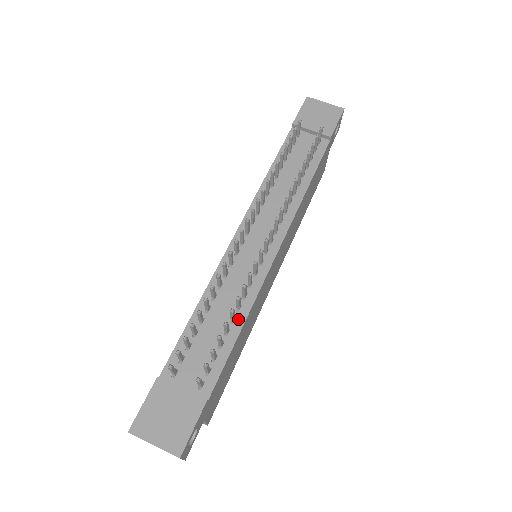
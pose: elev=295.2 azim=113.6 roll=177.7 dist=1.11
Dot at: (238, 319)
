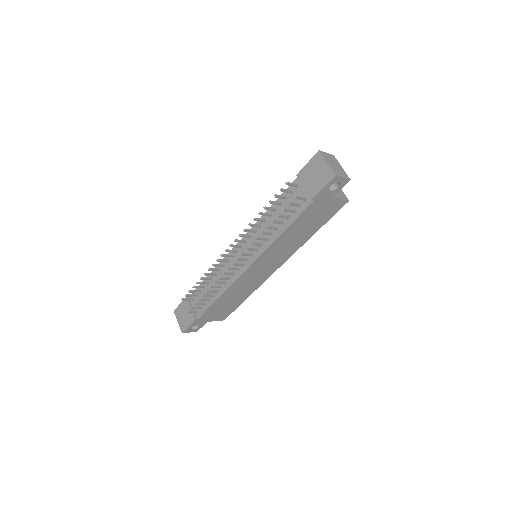
Dot at: (219, 292)
